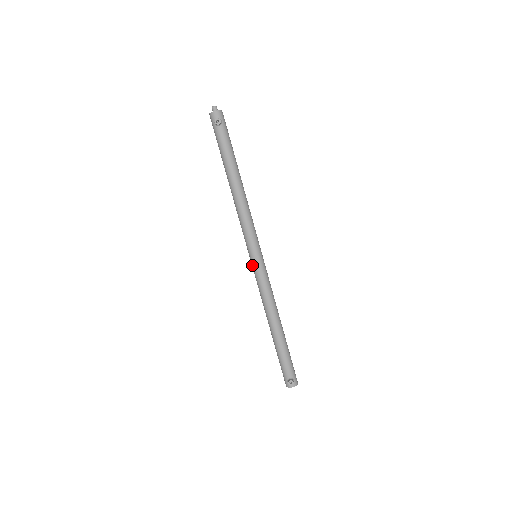
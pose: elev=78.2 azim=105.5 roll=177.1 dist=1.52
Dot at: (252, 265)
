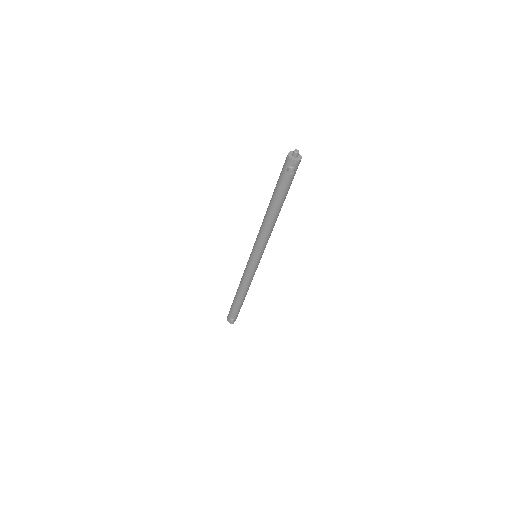
Dot at: (249, 261)
